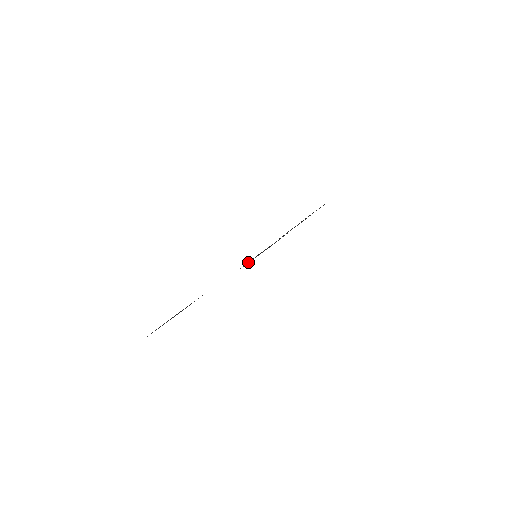
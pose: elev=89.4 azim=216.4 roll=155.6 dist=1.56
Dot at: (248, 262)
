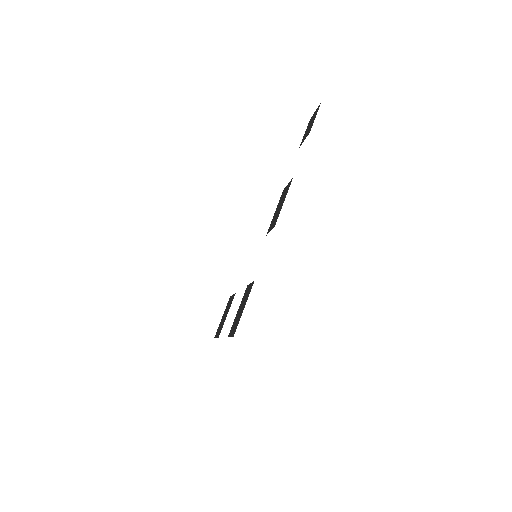
Dot at: (231, 331)
